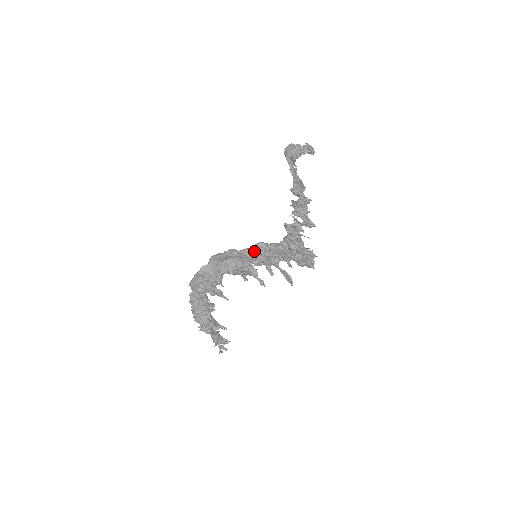
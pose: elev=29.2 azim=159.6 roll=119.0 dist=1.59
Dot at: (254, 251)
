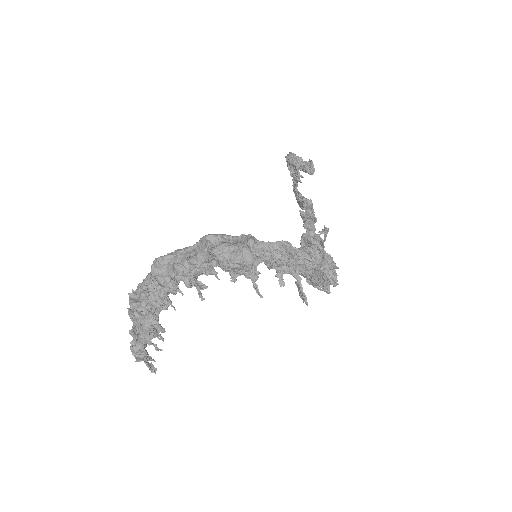
Dot at: (281, 248)
